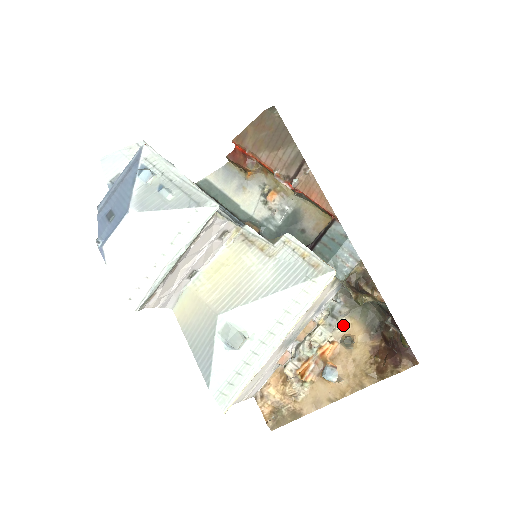
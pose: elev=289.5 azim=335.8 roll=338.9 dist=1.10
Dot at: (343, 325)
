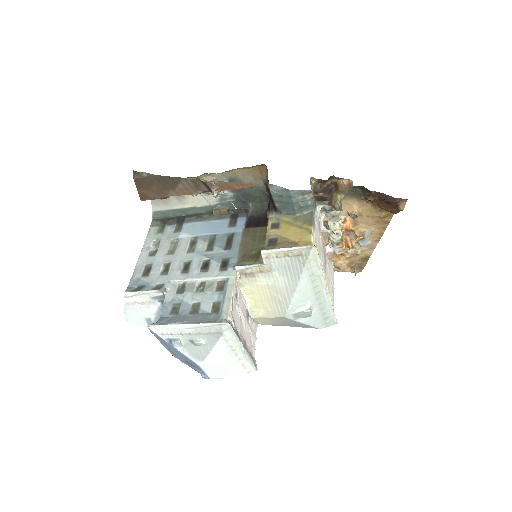
Dot at: occluded
